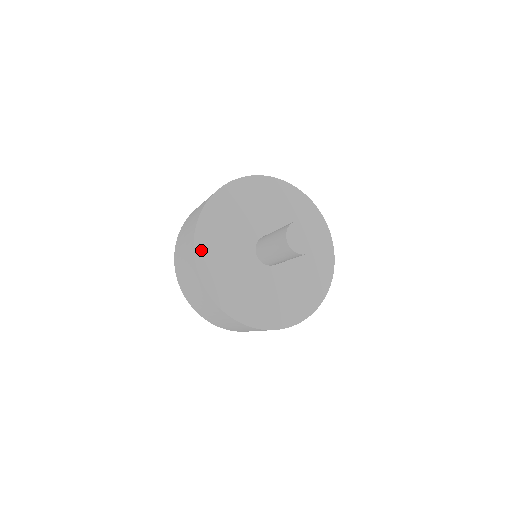
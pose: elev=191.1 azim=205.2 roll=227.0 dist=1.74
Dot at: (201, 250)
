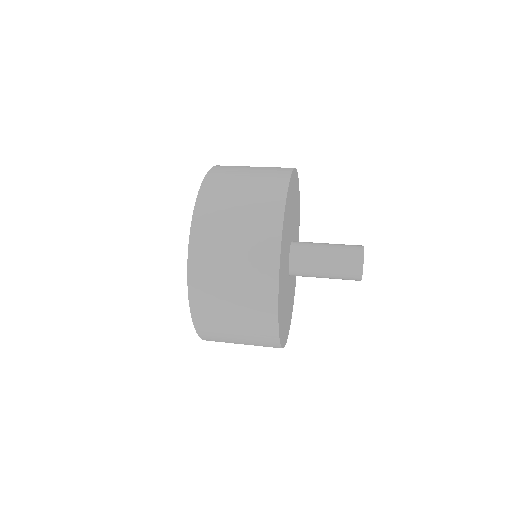
Dot at: (281, 335)
